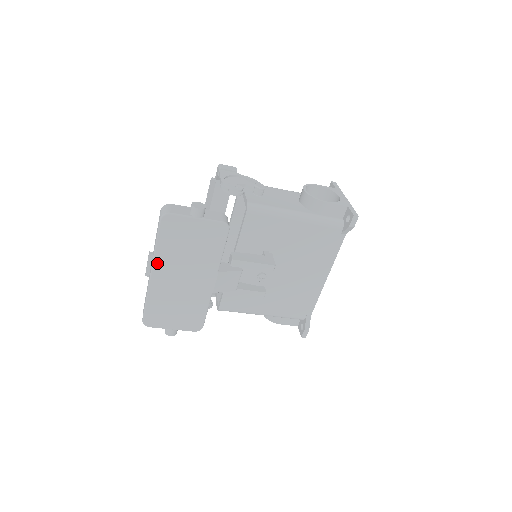
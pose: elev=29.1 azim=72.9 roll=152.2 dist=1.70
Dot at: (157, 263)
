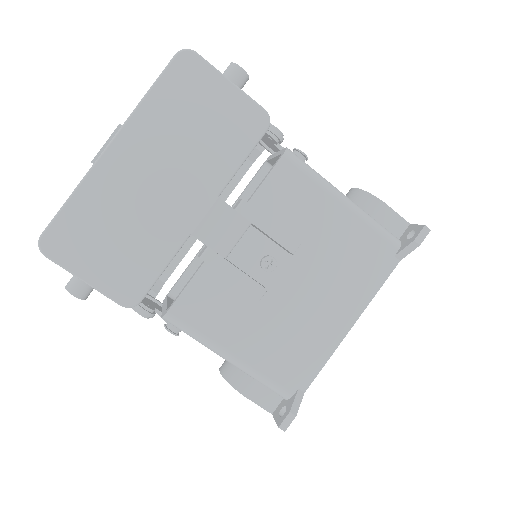
Dot at: (130, 129)
